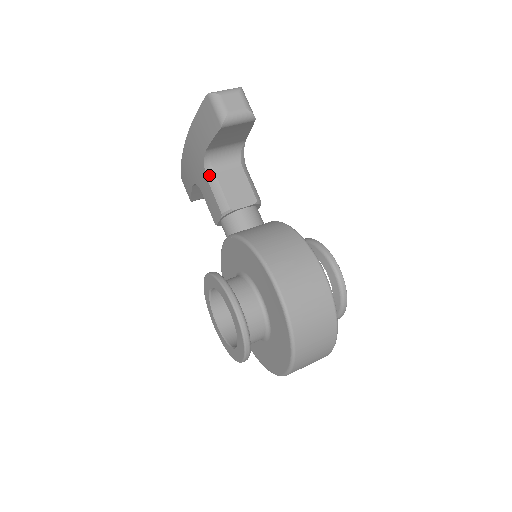
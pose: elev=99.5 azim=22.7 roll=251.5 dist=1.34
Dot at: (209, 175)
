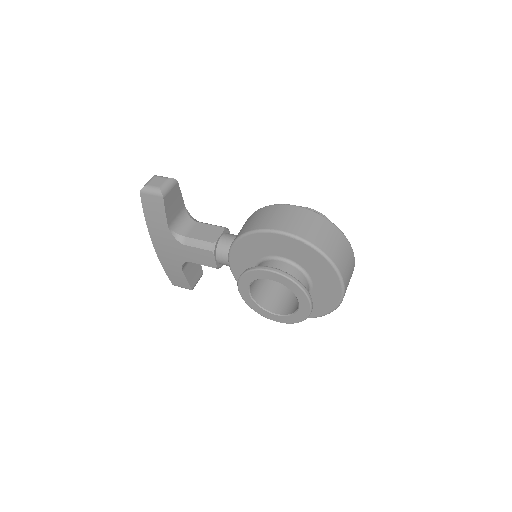
Dot at: (184, 241)
